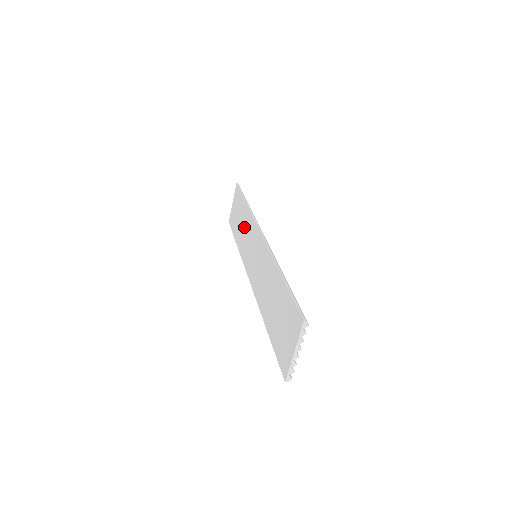
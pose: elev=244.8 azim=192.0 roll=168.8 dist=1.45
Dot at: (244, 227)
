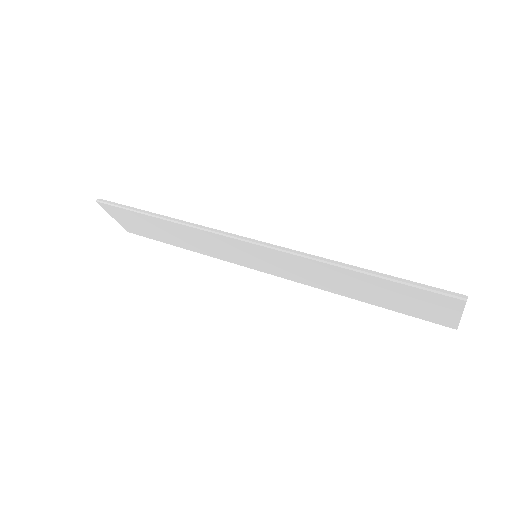
Dot at: (187, 238)
